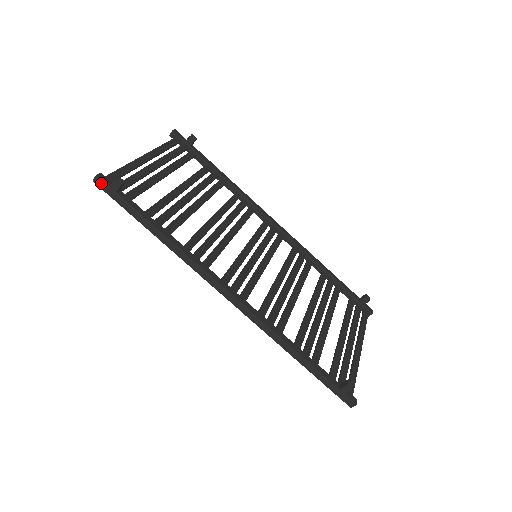
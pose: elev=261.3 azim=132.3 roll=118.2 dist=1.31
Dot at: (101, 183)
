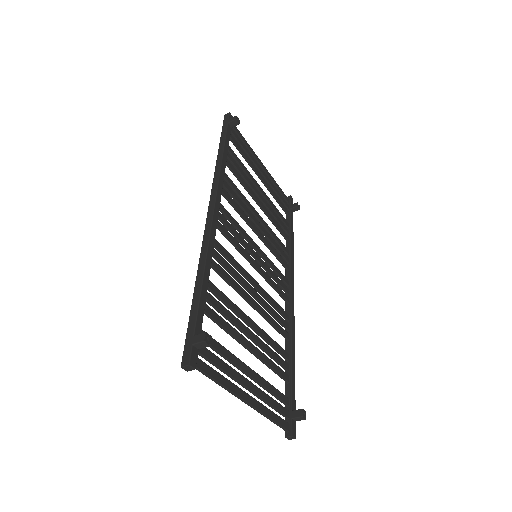
Dot at: (227, 116)
